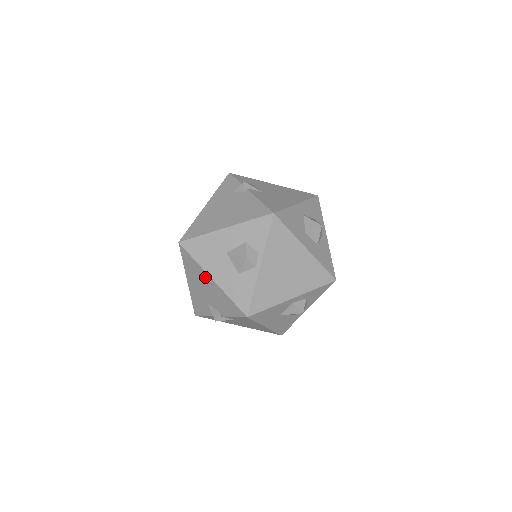
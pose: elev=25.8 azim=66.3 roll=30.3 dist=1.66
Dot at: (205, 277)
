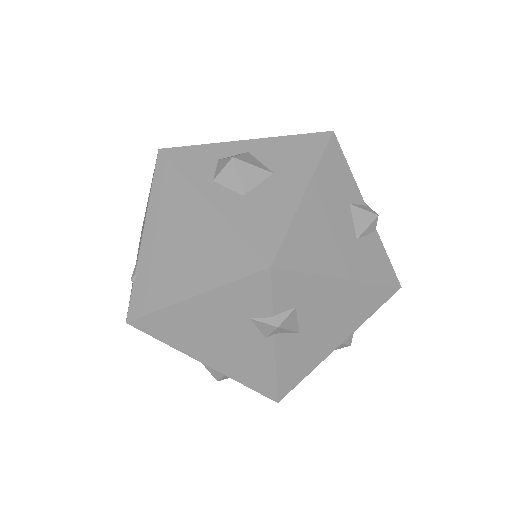
Dot at: occluded
